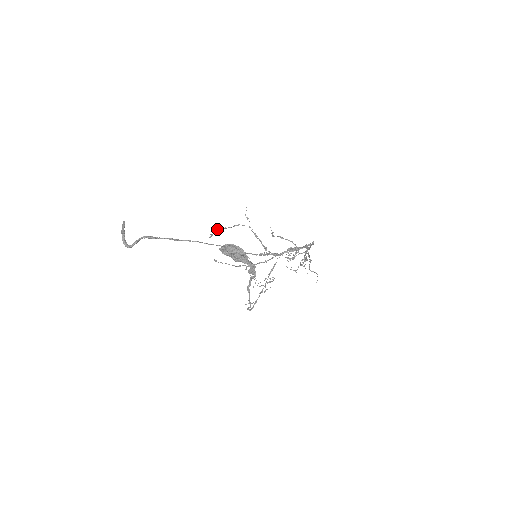
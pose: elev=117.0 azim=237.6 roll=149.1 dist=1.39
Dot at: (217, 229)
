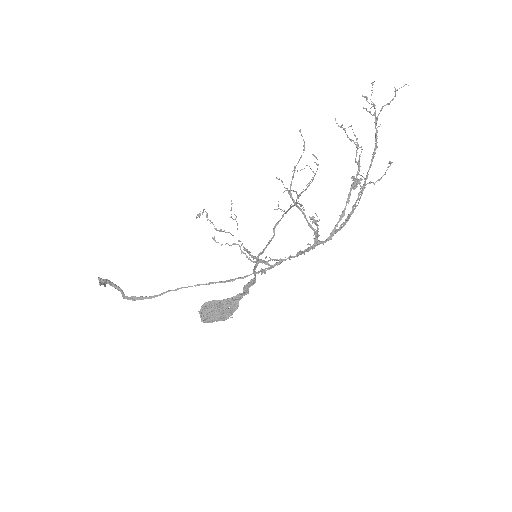
Dot at: (203, 210)
